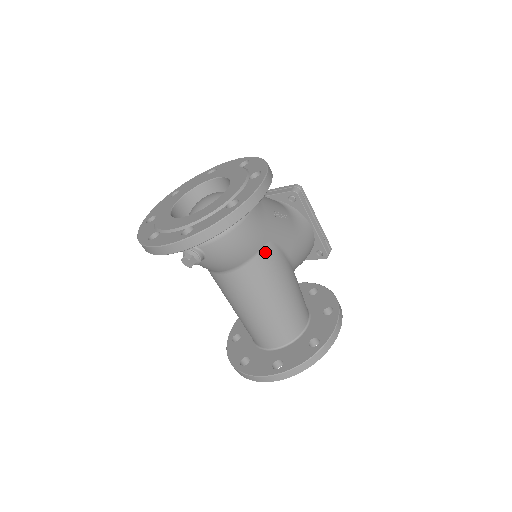
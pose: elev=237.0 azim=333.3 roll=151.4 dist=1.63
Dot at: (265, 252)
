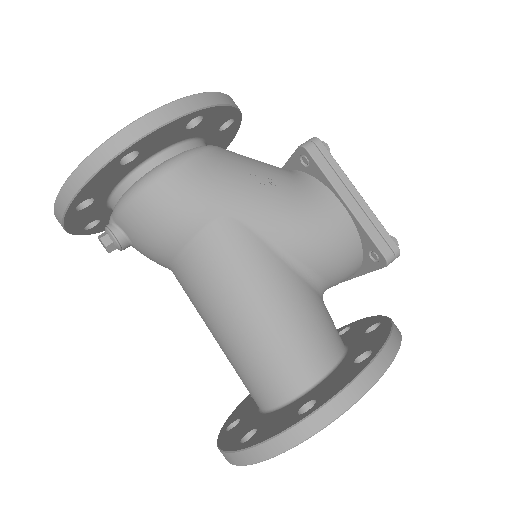
Dot at: (215, 232)
